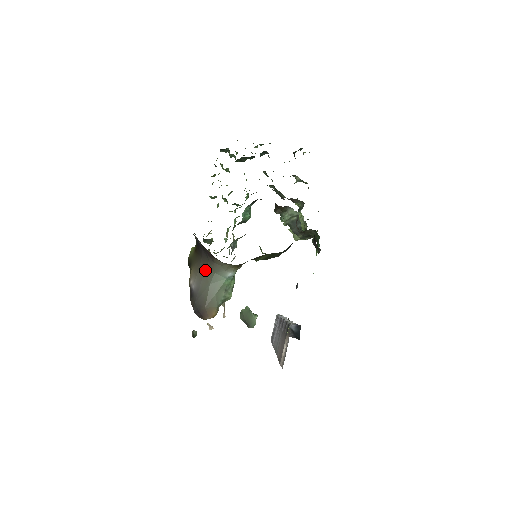
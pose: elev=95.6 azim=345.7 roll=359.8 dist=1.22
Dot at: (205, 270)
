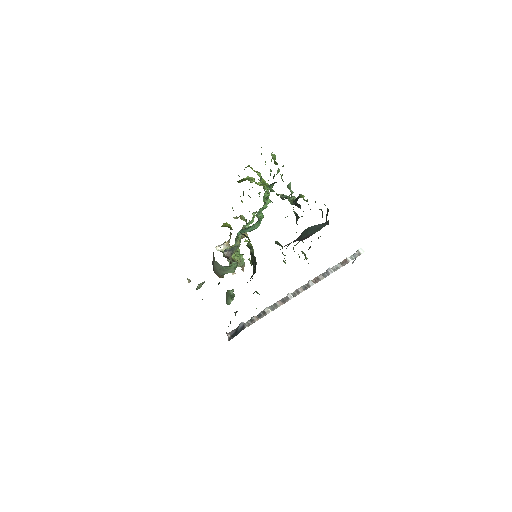
Dot at: occluded
